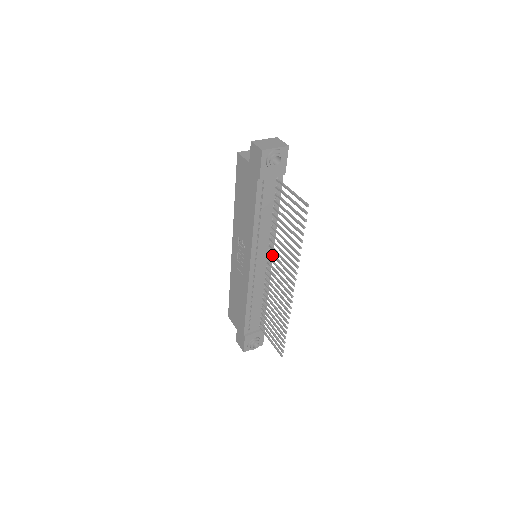
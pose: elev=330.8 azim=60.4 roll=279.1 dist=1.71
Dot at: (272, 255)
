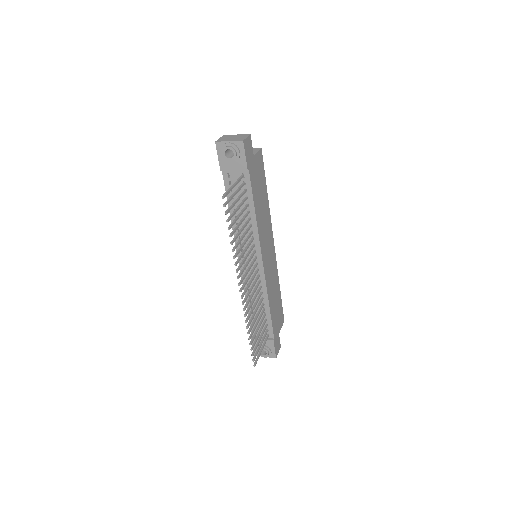
Dot at: (251, 255)
